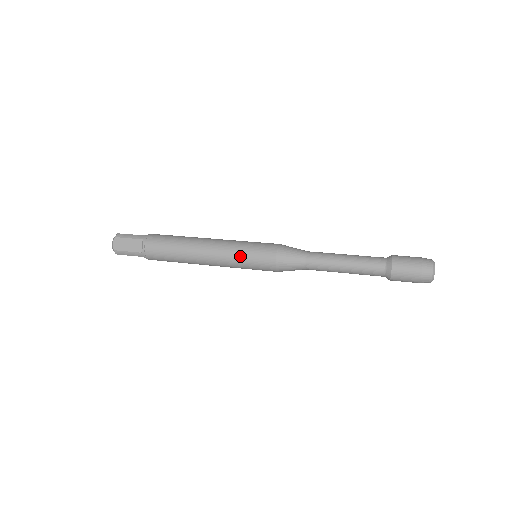
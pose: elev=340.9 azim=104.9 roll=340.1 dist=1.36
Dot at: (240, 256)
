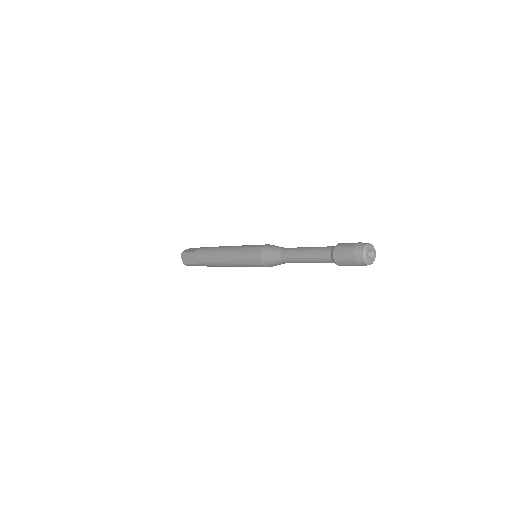
Dot at: (242, 261)
